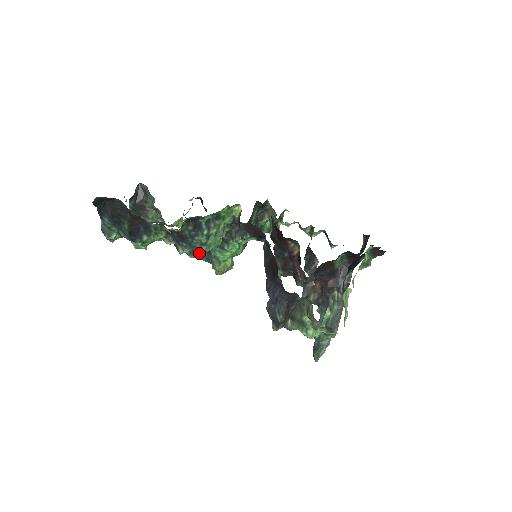
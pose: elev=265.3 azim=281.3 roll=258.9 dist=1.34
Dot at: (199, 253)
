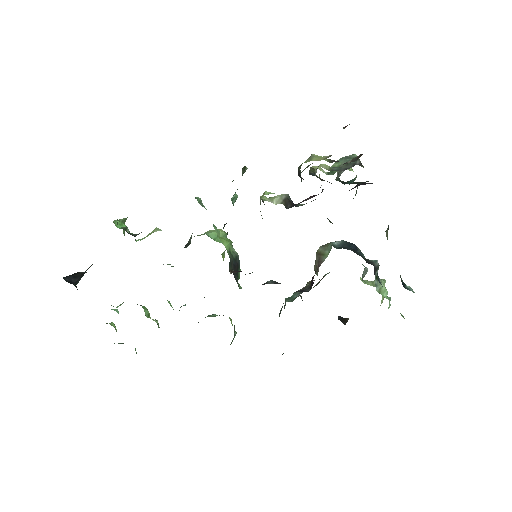
Dot at: occluded
